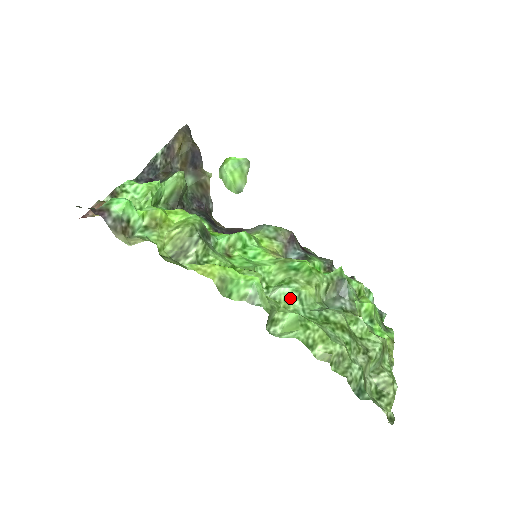
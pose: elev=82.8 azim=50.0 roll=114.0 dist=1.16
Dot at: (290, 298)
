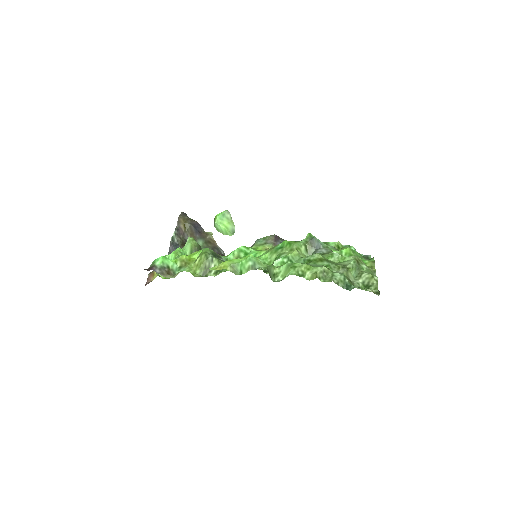
Dot at: (284, 263)
